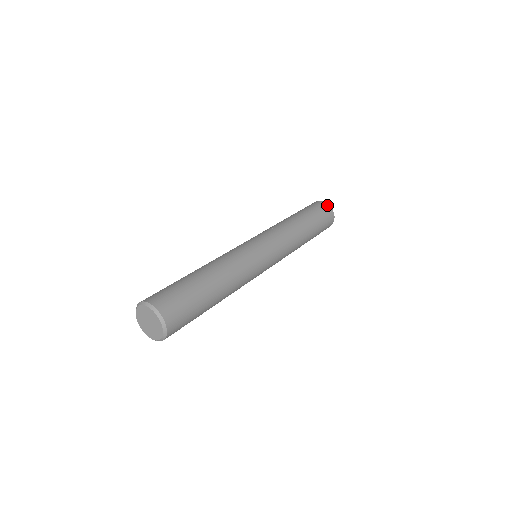
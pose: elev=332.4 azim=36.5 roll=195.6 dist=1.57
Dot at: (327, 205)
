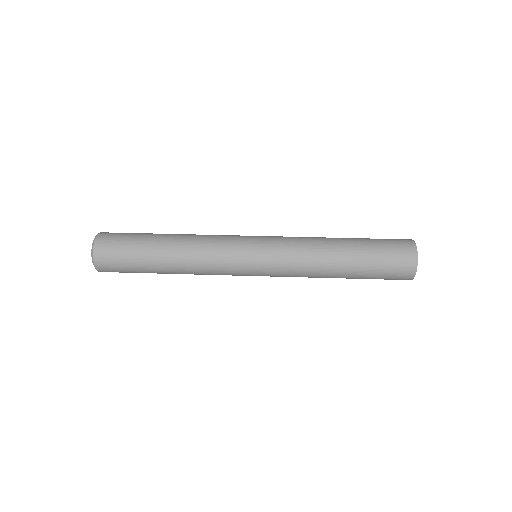
Dot at: (412, 244)
